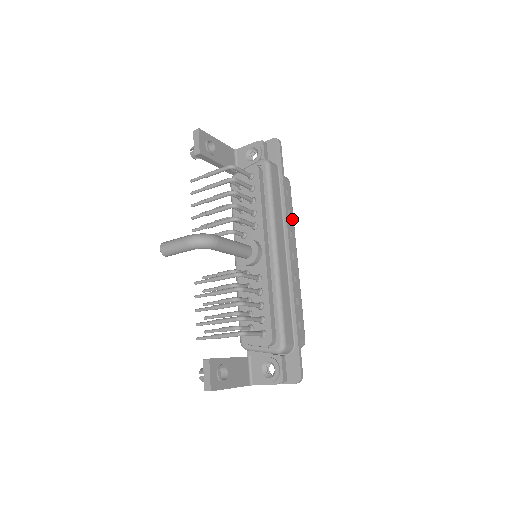
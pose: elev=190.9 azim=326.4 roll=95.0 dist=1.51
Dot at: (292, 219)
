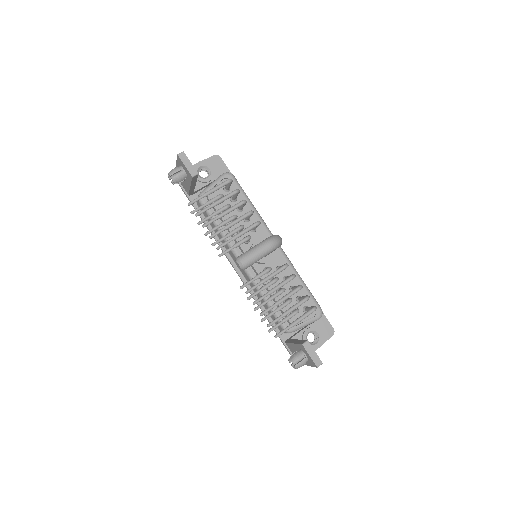
Dot at: occluded
